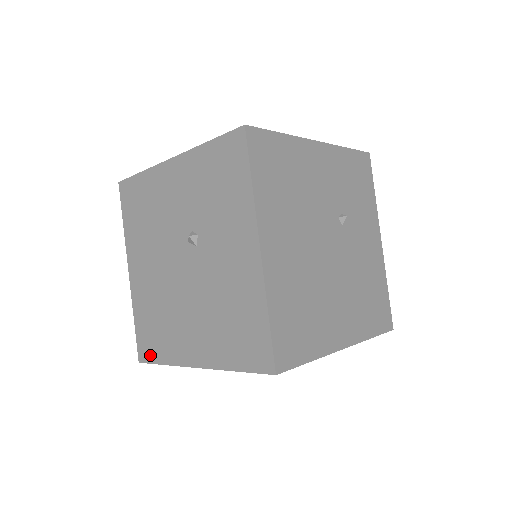
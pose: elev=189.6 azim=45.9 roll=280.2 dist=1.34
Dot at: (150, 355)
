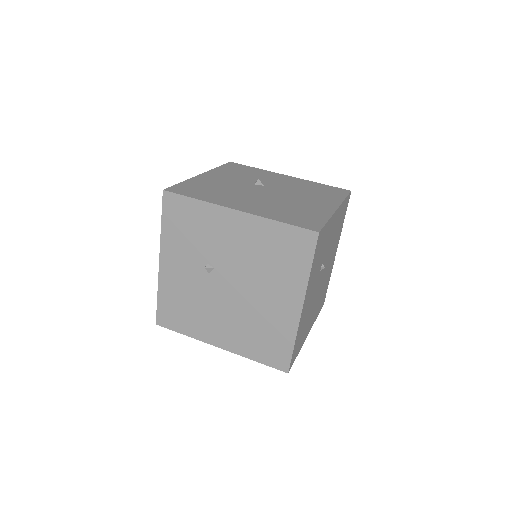
Dot at: occluded
